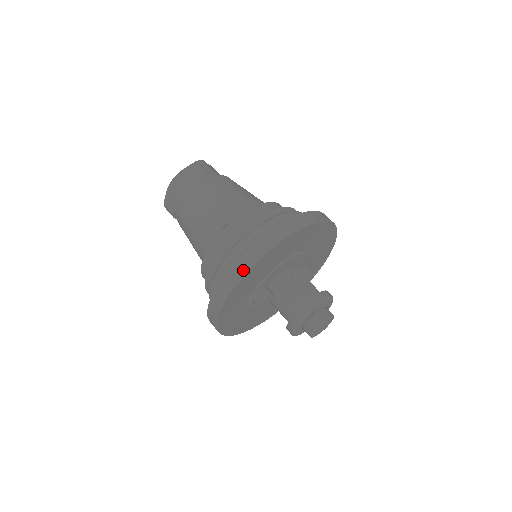
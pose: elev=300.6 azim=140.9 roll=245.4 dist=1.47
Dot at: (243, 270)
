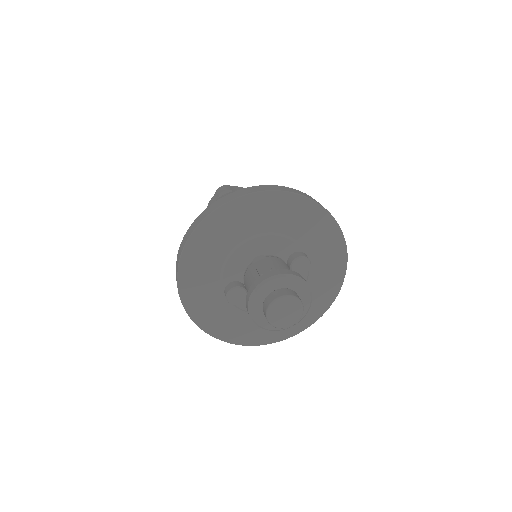
Dot at: (177, 266)
